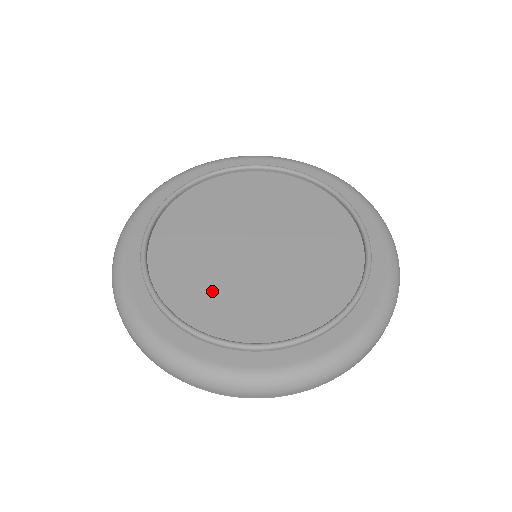
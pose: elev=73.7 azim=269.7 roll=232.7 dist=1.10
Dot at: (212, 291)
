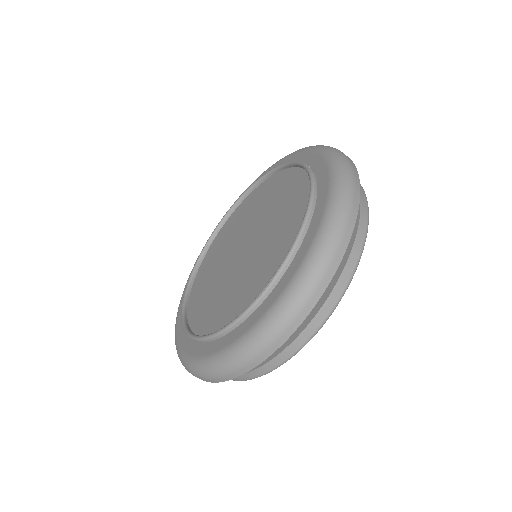
Dot at: (209, 296)
